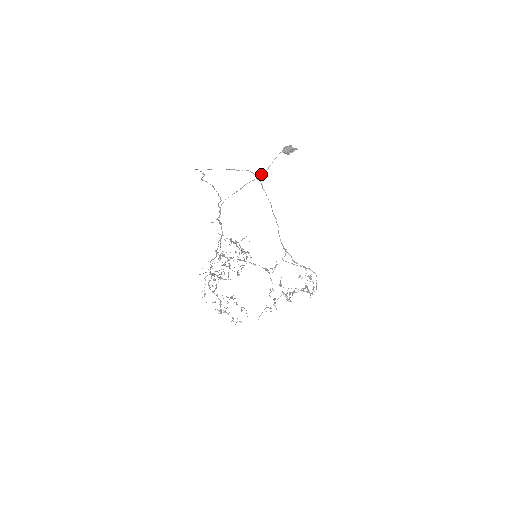
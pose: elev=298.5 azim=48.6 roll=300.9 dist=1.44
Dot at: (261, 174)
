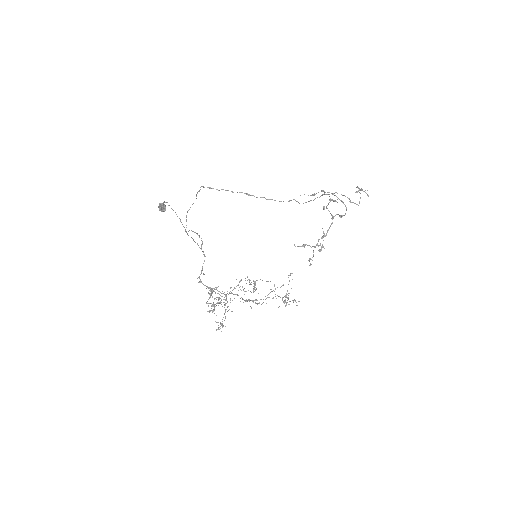
Dot at: (182, 224)
